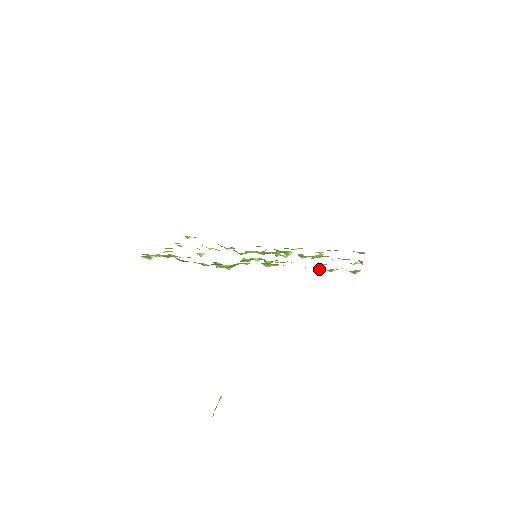
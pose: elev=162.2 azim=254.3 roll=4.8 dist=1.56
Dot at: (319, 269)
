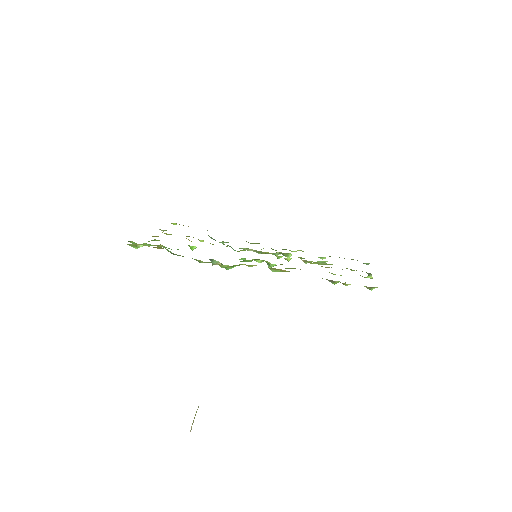
Dot at: (332, 281)
